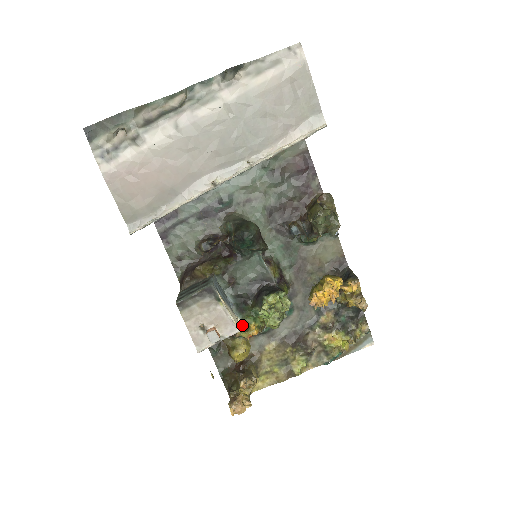
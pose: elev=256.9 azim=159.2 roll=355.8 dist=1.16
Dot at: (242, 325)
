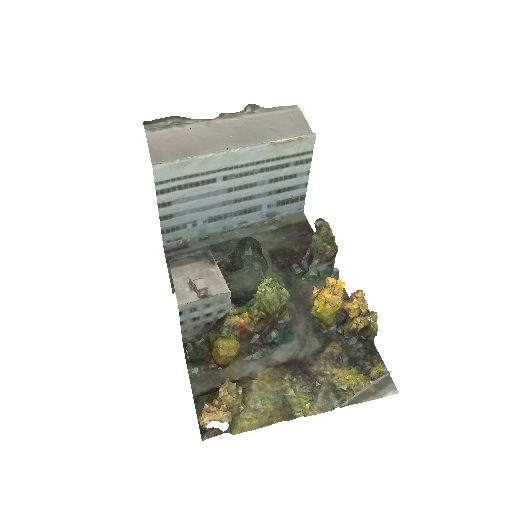
Dot at: (233, 314)
